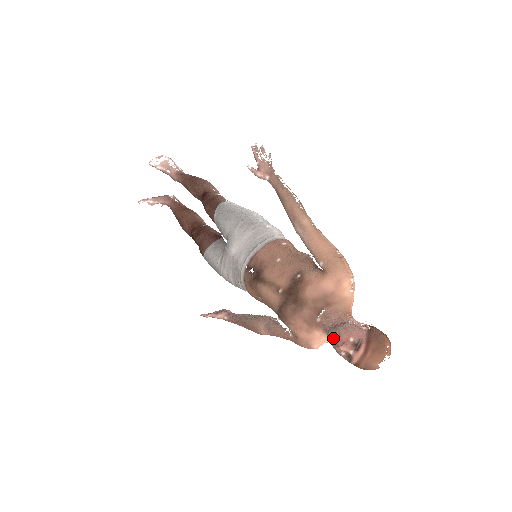
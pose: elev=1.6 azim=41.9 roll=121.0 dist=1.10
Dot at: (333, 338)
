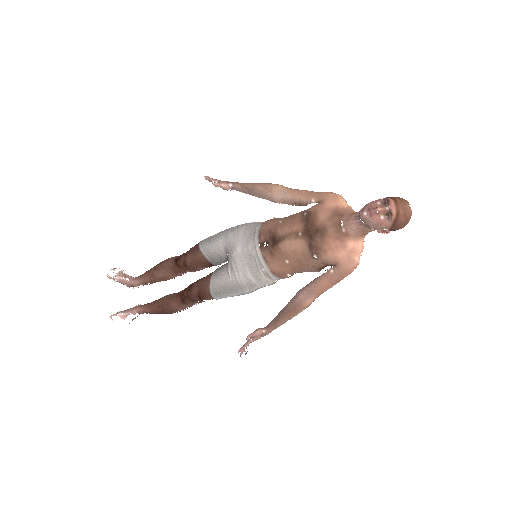
Dot at: (366, 213)
